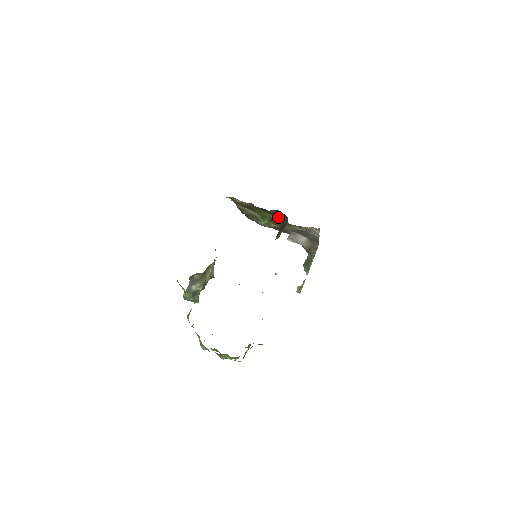
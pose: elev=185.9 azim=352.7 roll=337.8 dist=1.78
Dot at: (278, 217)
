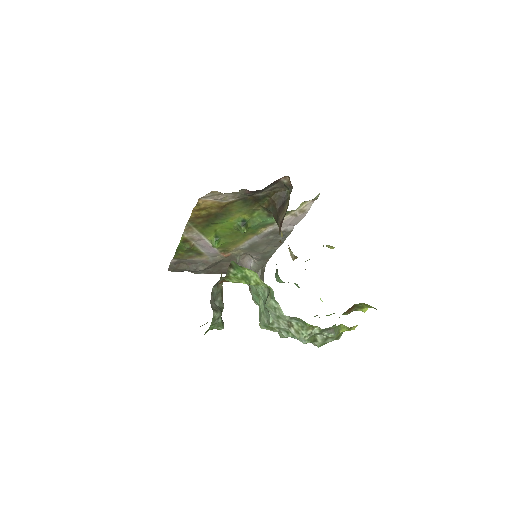
Dot at: (265, 205)
